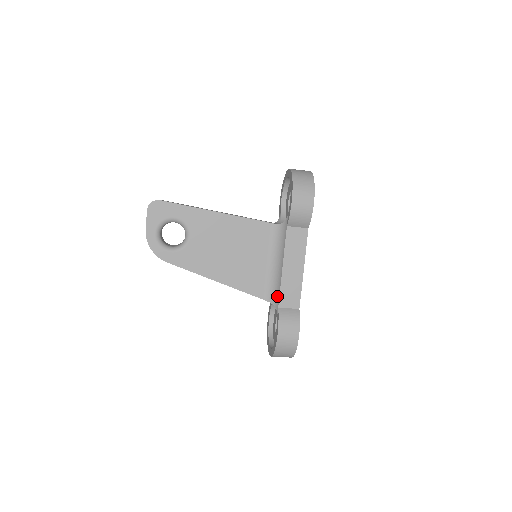
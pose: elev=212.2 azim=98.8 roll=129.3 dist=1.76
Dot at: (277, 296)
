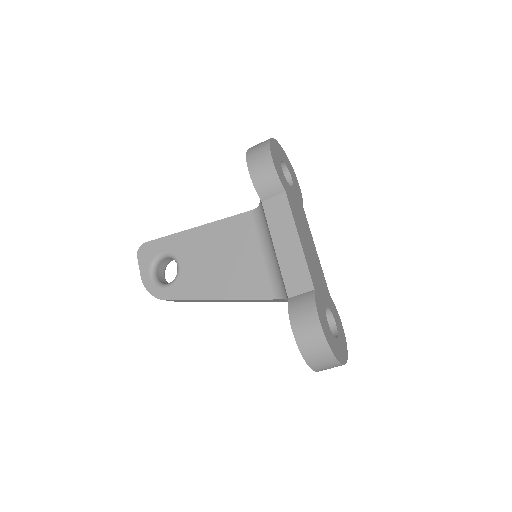
Dot at: (283, 286)
